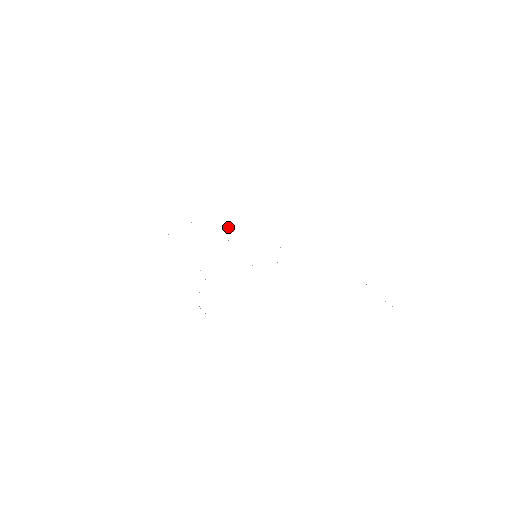
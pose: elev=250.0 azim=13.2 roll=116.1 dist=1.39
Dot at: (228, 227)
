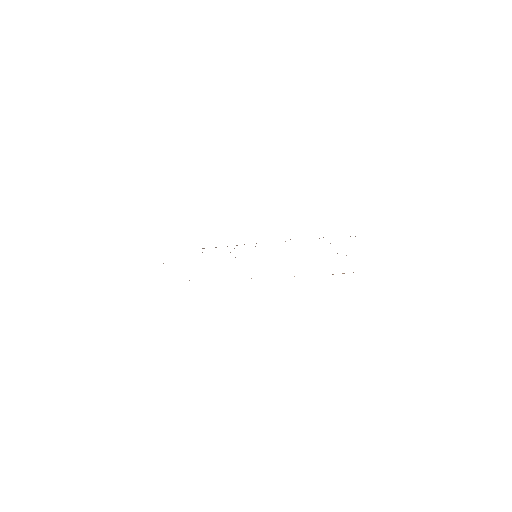
Dot at: occluded
